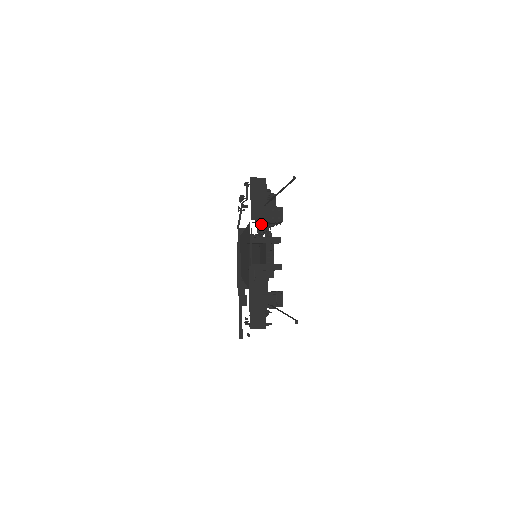
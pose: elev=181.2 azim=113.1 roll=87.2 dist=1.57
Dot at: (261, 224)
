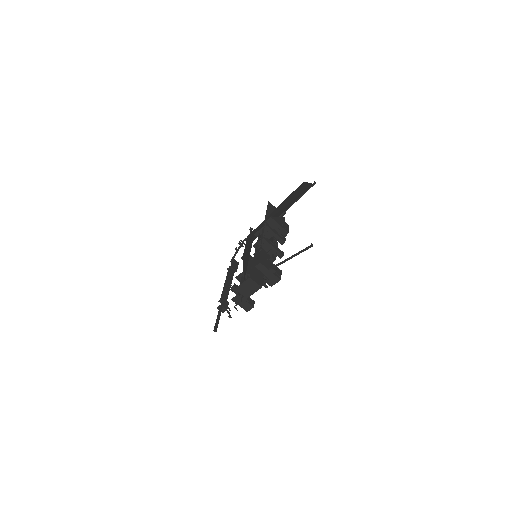
Dot at: occluded
